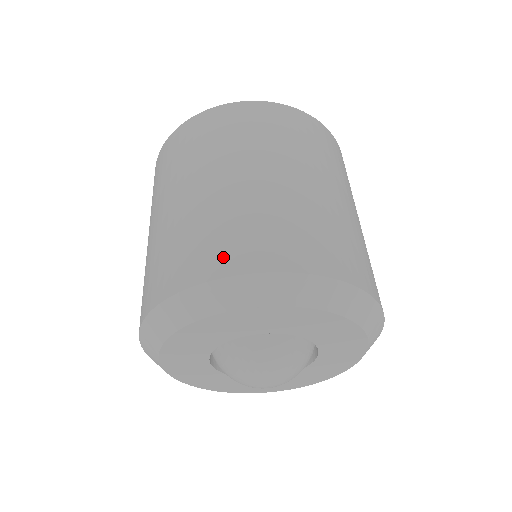
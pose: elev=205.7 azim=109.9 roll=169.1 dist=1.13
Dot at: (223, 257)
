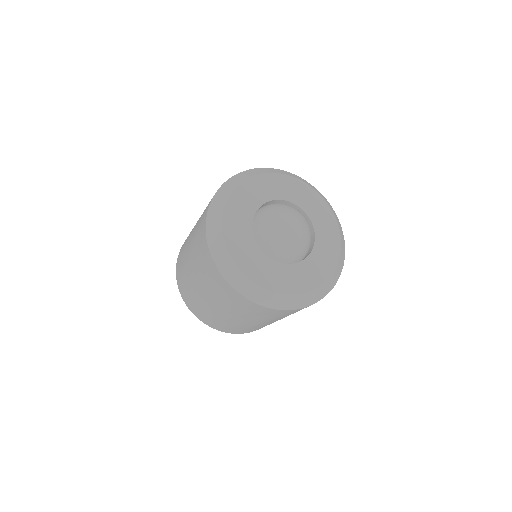
Dot at: occluded
